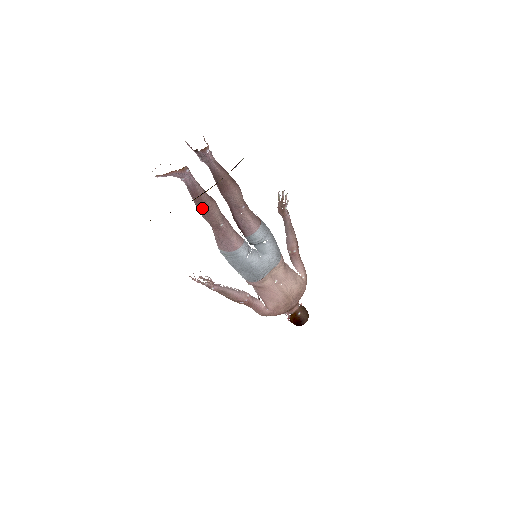
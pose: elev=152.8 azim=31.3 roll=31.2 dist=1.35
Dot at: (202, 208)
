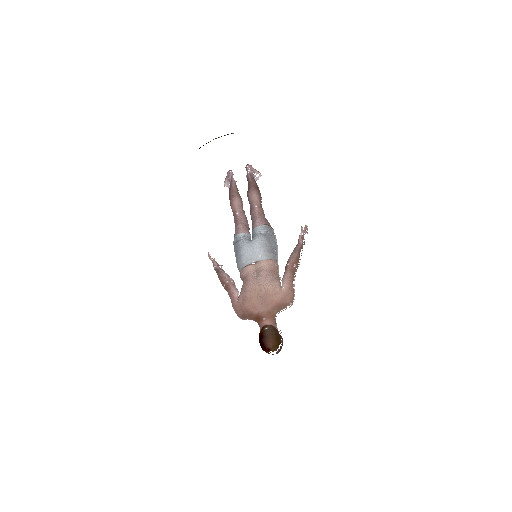
Dot at: (230, 197)
